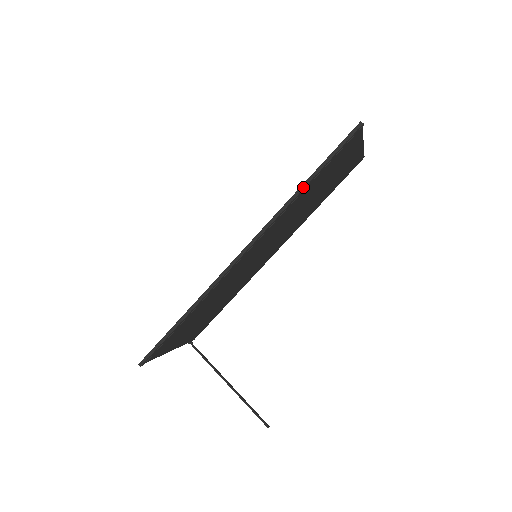
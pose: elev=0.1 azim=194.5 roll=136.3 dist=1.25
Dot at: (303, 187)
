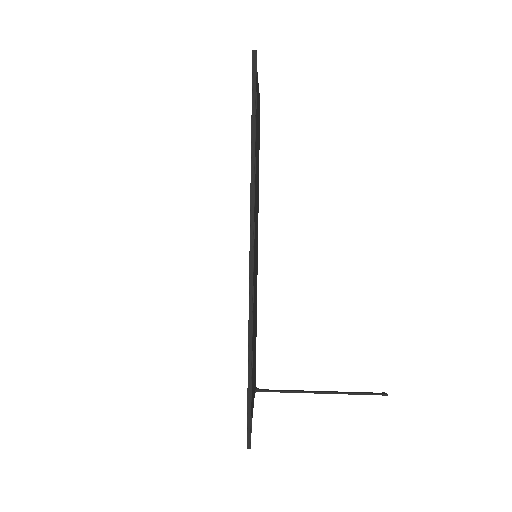
Dot at: (253, 151)
